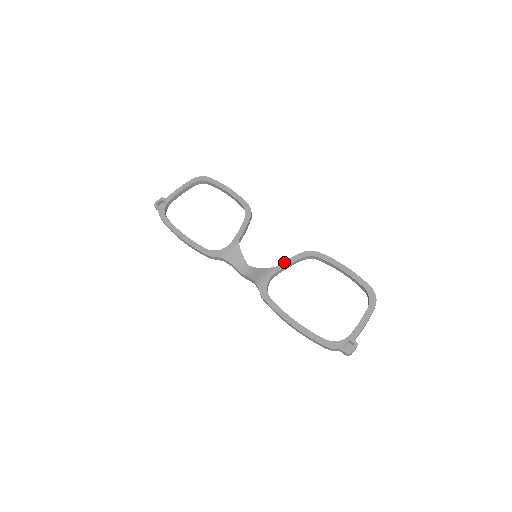
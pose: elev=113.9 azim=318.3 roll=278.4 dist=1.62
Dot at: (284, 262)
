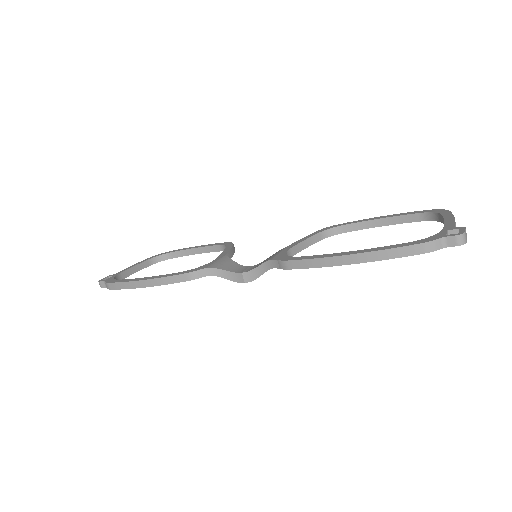
Dot at: (298, 241)
